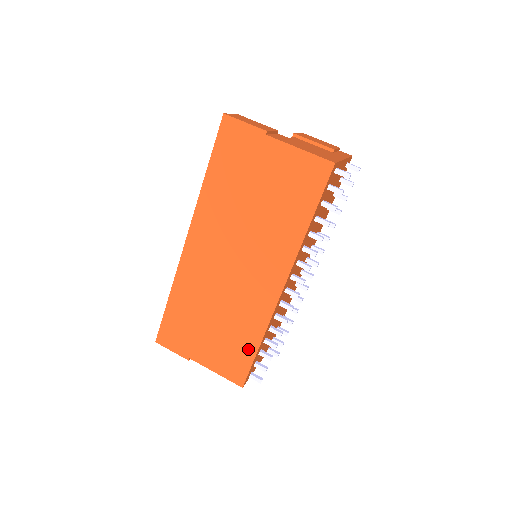
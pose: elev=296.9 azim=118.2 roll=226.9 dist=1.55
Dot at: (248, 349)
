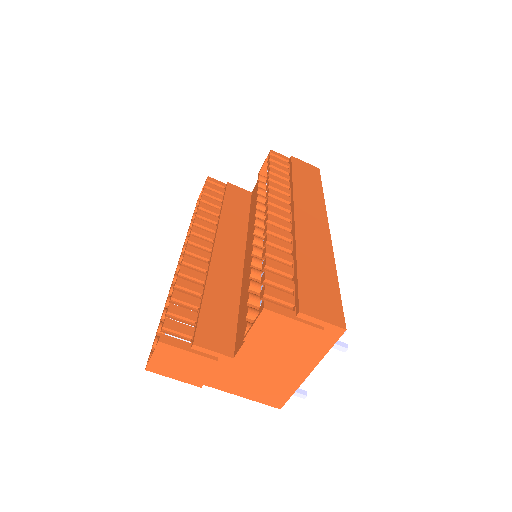
Dot at: occluded
